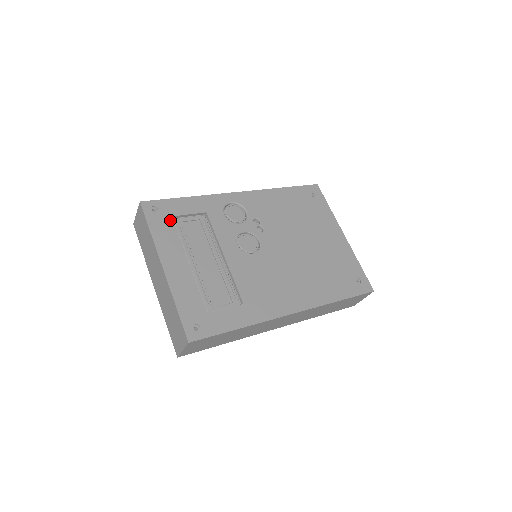
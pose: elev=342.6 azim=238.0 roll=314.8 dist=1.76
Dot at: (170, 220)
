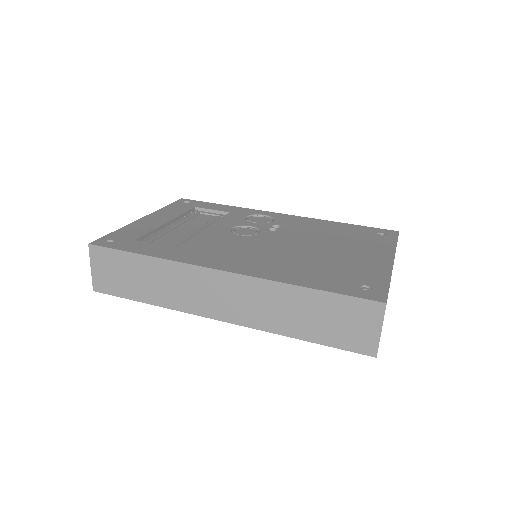
Dot at: (190, 207)
